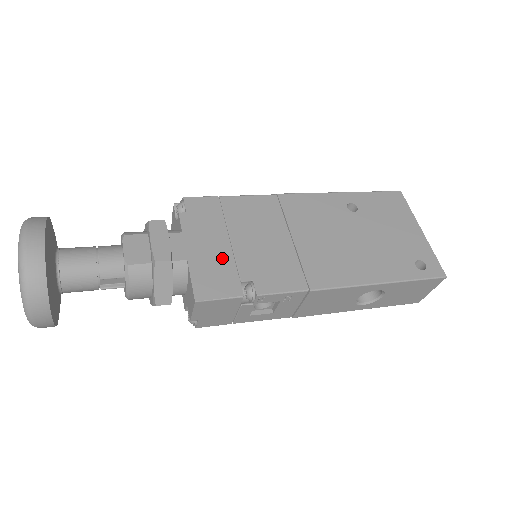
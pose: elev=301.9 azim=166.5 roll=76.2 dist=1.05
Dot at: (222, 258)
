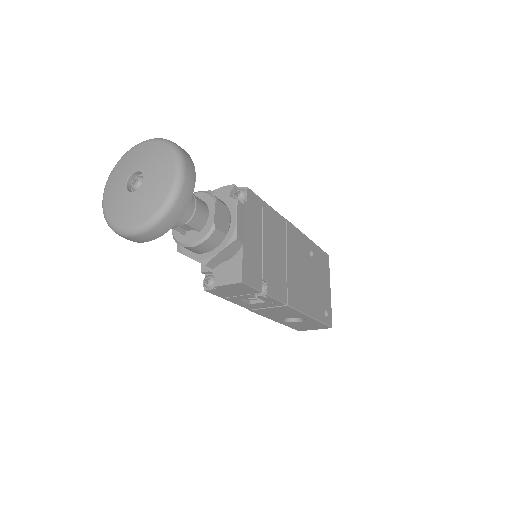
Dot at: (258, 254)
